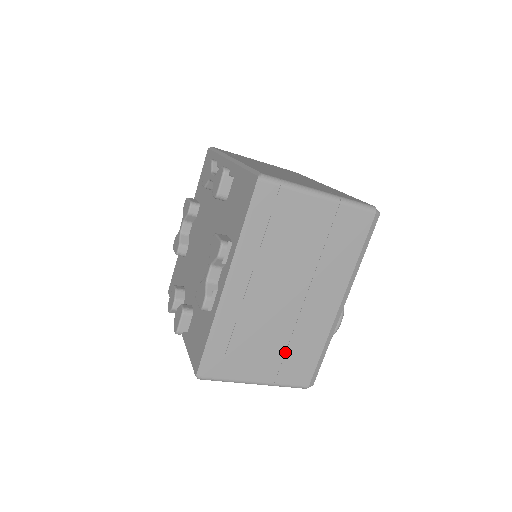
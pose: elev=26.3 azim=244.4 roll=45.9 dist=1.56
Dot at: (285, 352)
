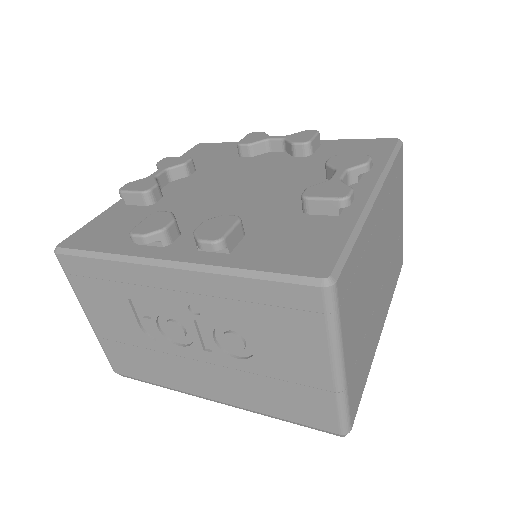
Dot at: (361, 344)
